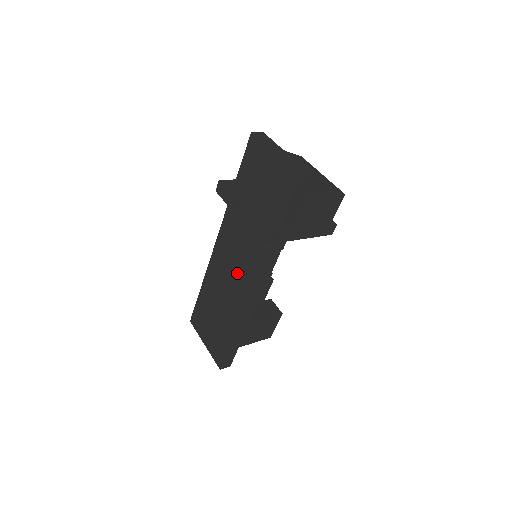
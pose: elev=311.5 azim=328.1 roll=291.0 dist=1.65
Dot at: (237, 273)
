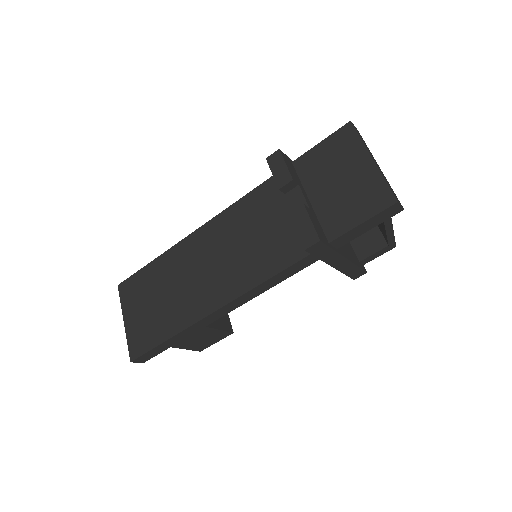
Dot at: (230, 263)
